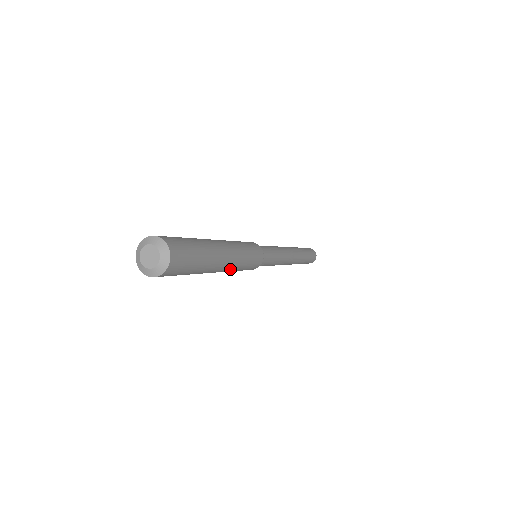
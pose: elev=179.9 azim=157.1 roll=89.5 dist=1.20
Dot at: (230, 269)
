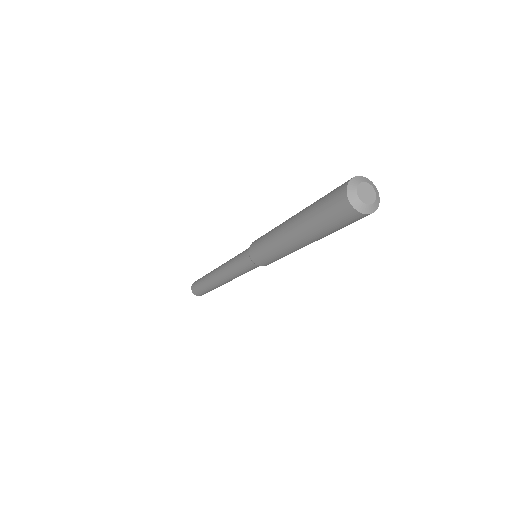
Dot at: occluded
